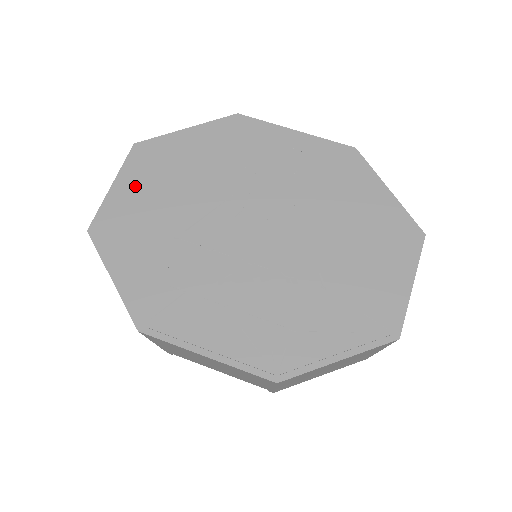
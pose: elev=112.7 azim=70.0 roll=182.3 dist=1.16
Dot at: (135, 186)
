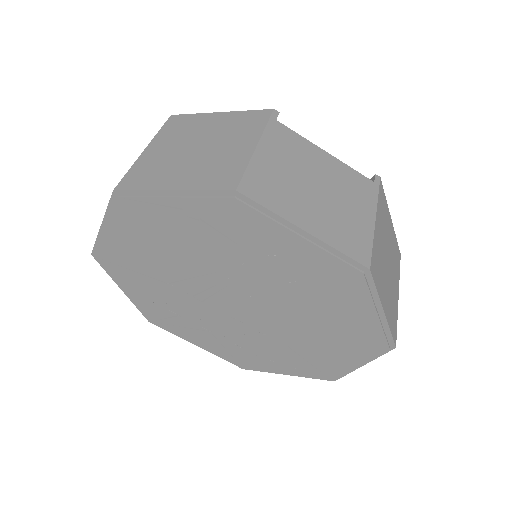
Dot at: (124, 235)
